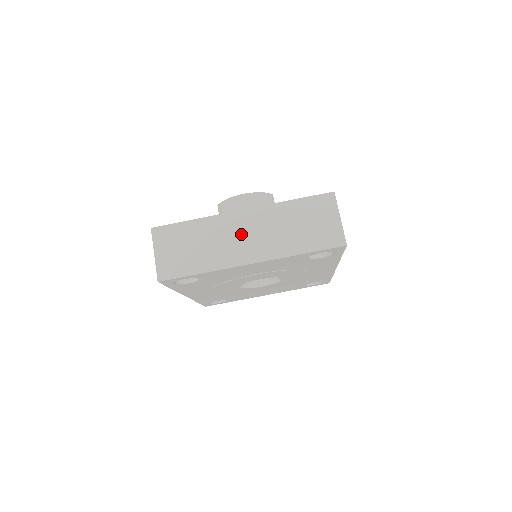
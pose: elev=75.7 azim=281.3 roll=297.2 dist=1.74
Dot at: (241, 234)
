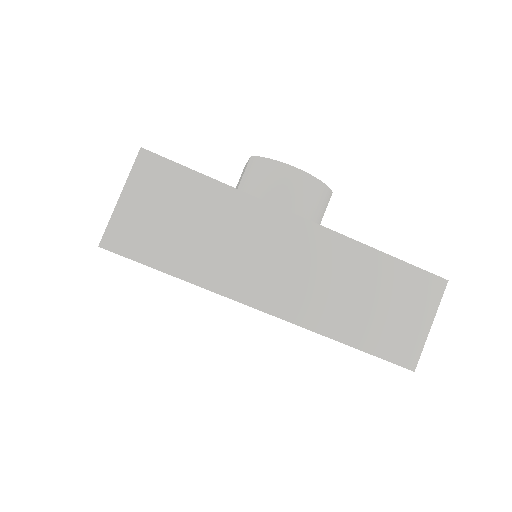
Dot at: (278, 255)
